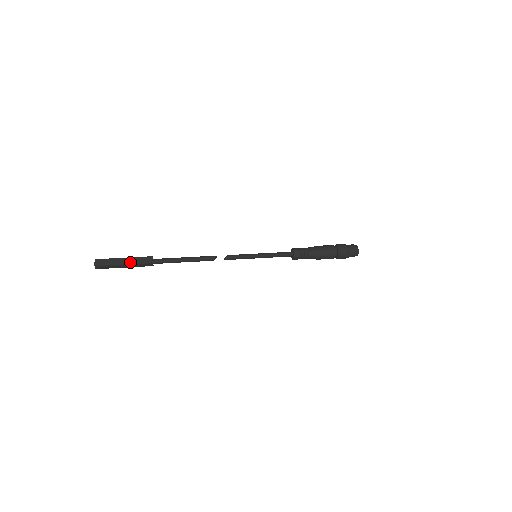
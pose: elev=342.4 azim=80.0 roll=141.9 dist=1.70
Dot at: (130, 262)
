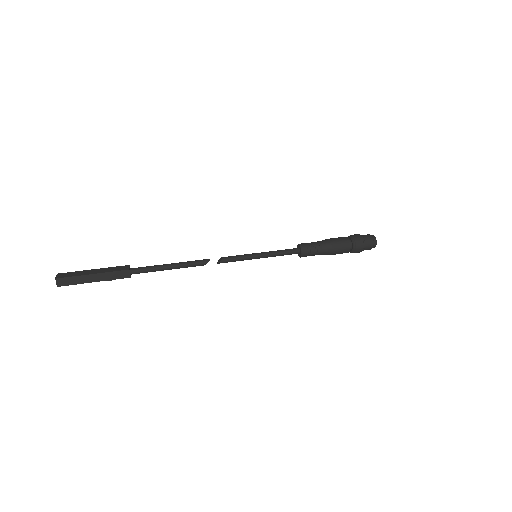
Dot at: (102, 279)
